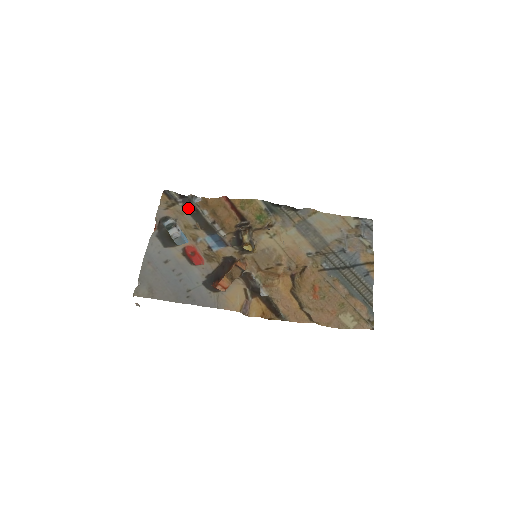
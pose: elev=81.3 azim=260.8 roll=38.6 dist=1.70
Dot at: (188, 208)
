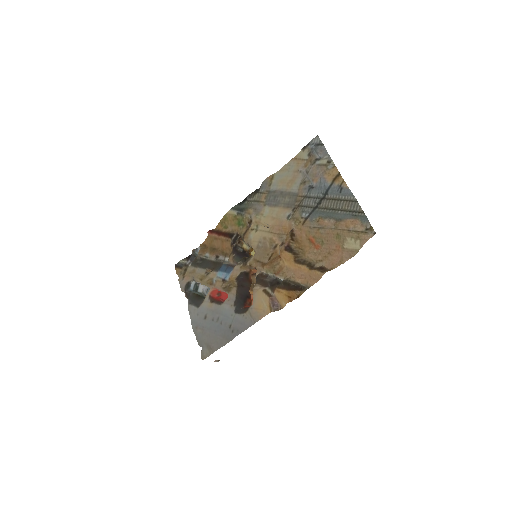
Dot at: (195, 263)
